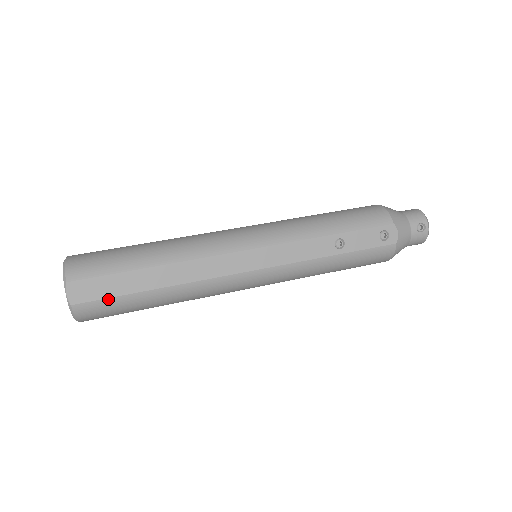
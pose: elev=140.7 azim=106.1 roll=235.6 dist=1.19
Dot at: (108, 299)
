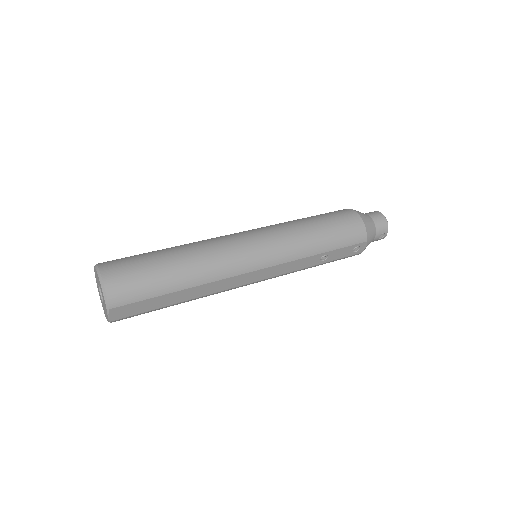
Dot at: (142, 313)
